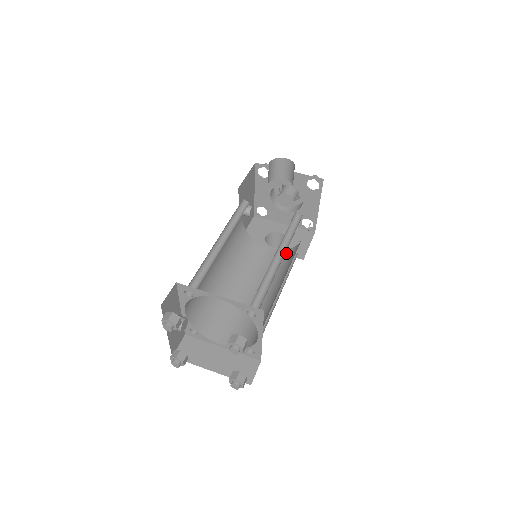
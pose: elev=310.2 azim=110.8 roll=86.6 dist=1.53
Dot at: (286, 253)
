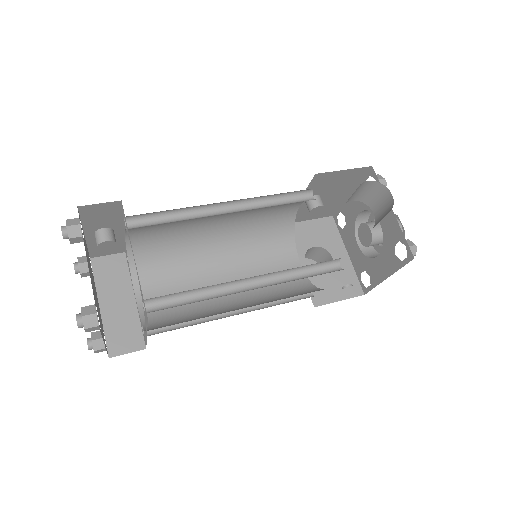
Dot at: (303, 283)
